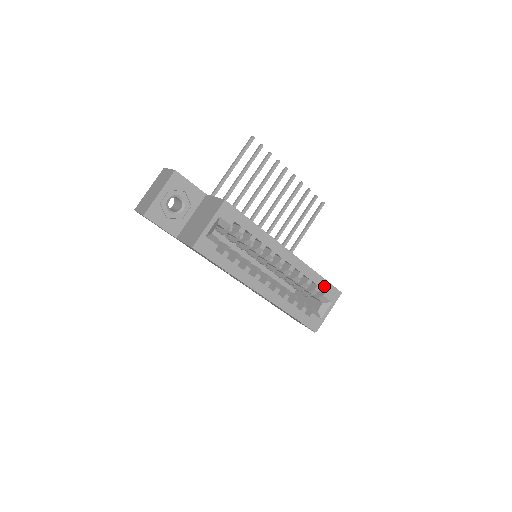
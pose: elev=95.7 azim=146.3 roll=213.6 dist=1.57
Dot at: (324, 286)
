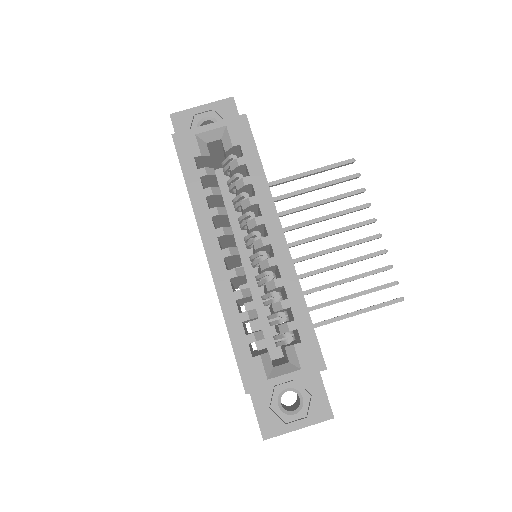
Dot at: (304, 331)
